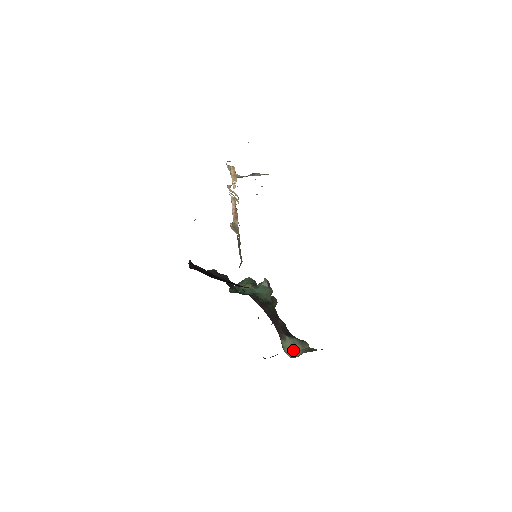
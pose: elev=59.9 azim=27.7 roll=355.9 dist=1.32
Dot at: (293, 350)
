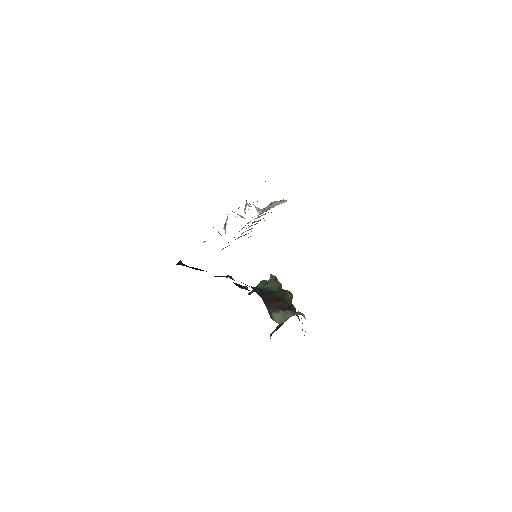
Dot at: (283, 318)
